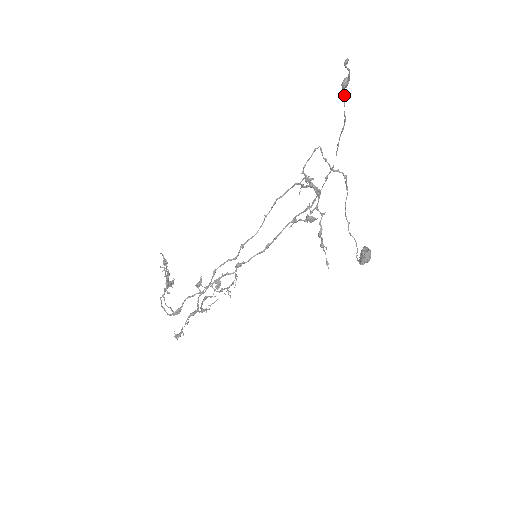
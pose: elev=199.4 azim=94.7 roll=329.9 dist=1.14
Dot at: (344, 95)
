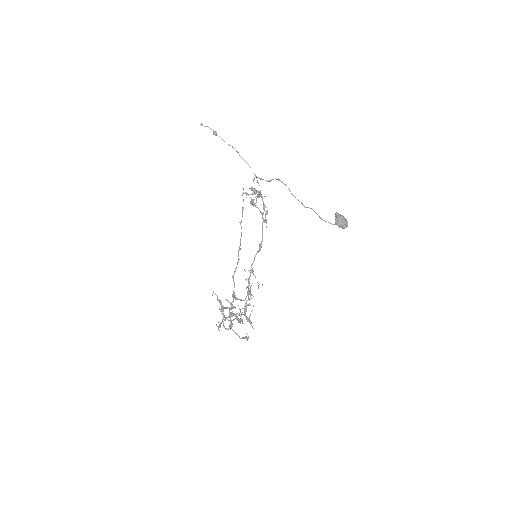
Dot at: (221, 138)
